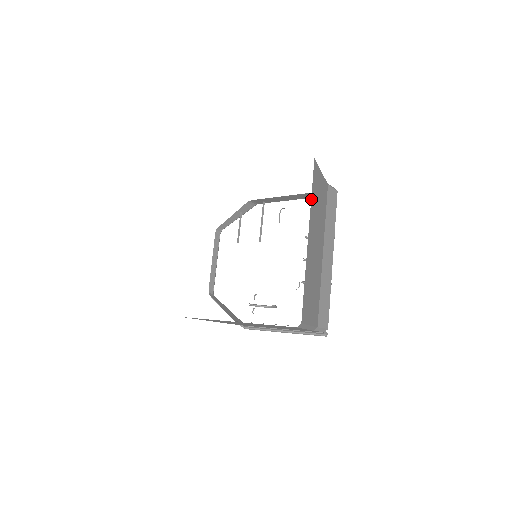
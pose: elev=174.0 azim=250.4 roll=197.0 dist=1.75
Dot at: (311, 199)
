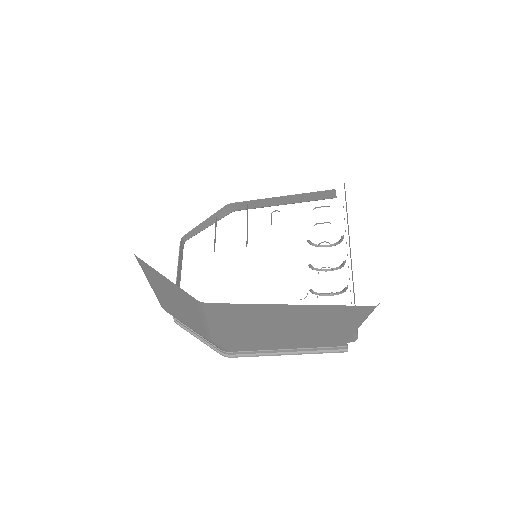
Dot at: occluded
